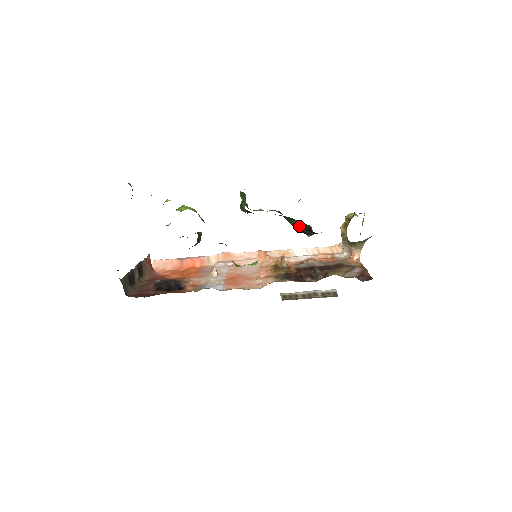
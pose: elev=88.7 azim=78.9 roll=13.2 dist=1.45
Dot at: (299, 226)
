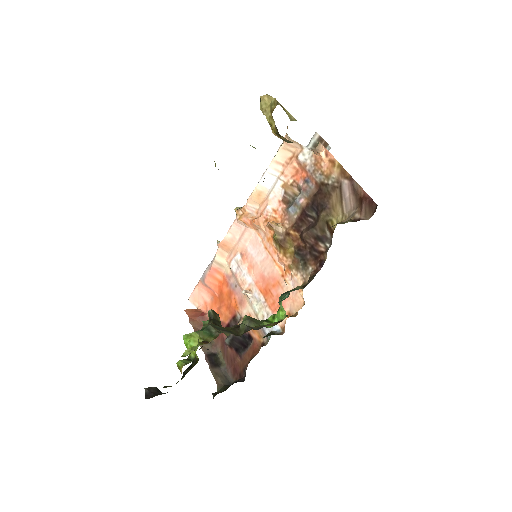
Dot at: occluded
